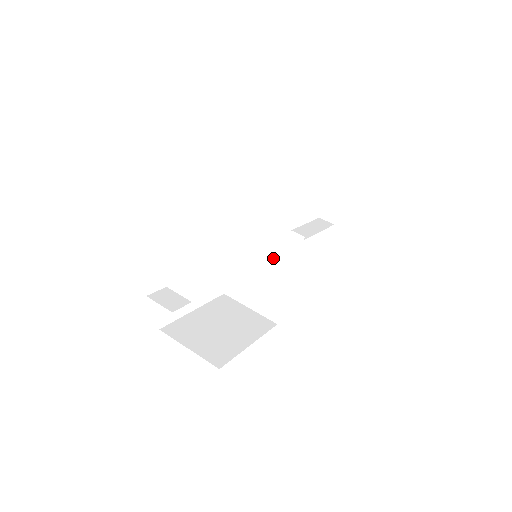
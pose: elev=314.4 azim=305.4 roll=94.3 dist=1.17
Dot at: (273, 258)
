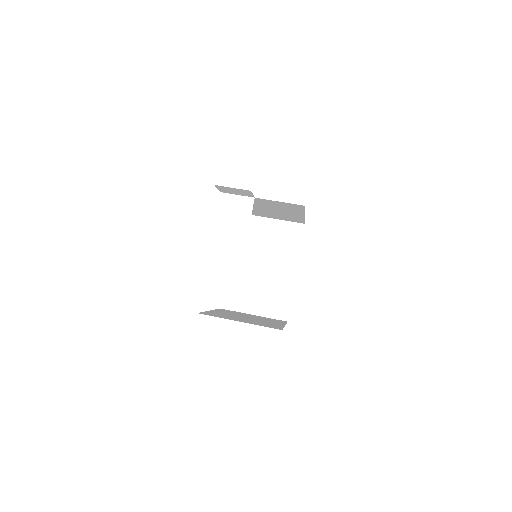
Dot at: (275, 253)
